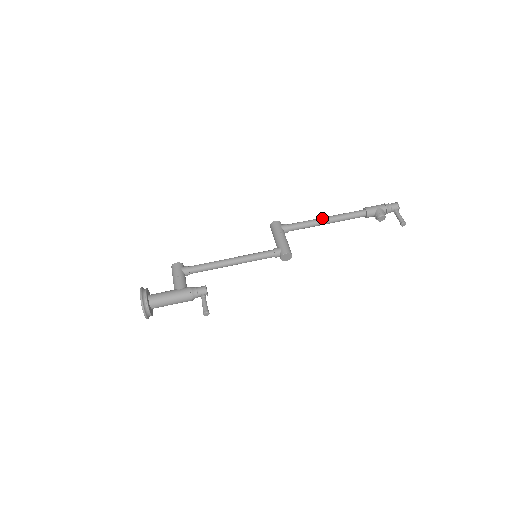
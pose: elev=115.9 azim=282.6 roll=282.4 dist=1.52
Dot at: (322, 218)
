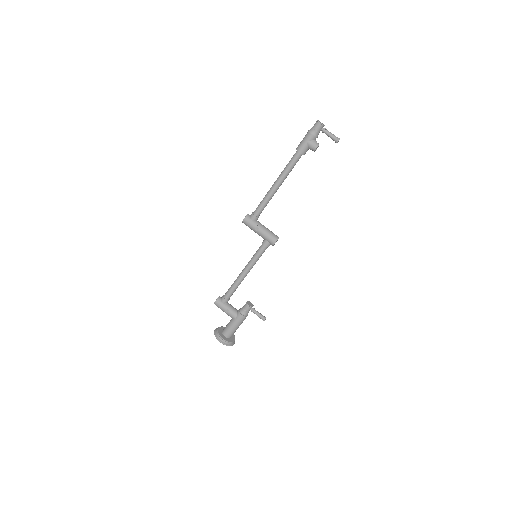
Dot at: (273, 188)
